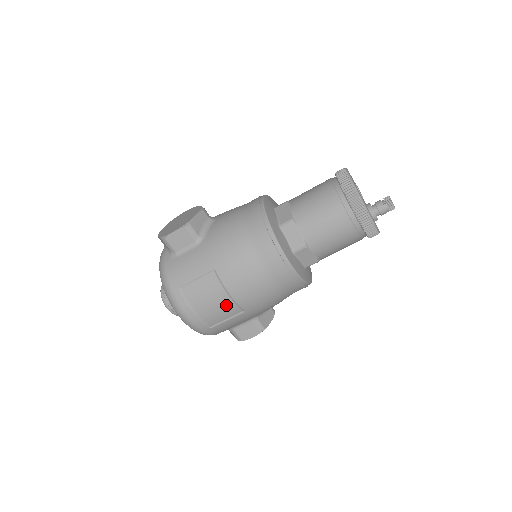
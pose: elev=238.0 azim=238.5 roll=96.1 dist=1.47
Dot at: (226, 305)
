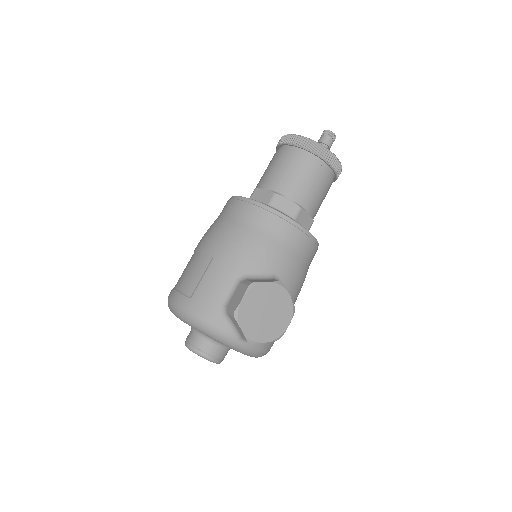
Dot at: (197, 262)
